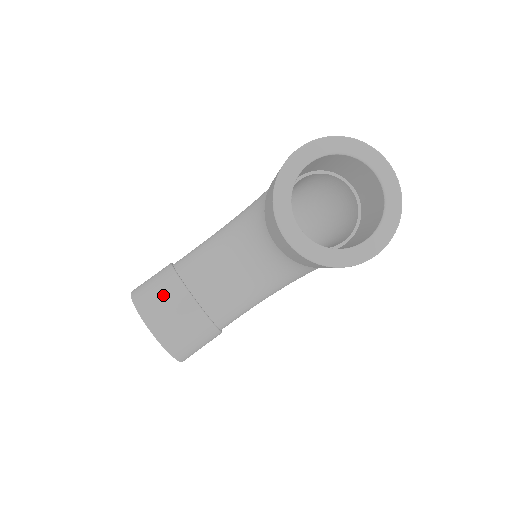
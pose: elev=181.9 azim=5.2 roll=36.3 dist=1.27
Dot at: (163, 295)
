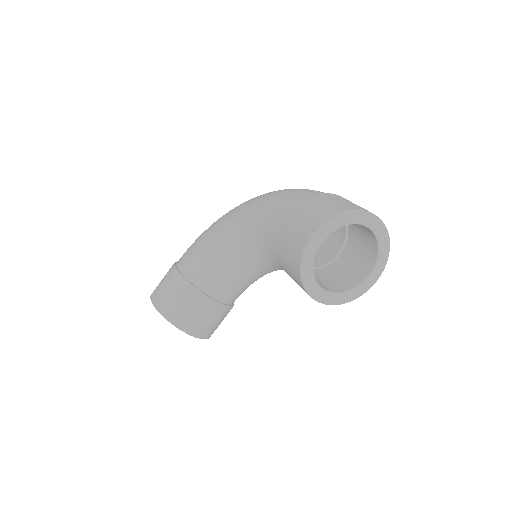
Dot at: (188, 306)
